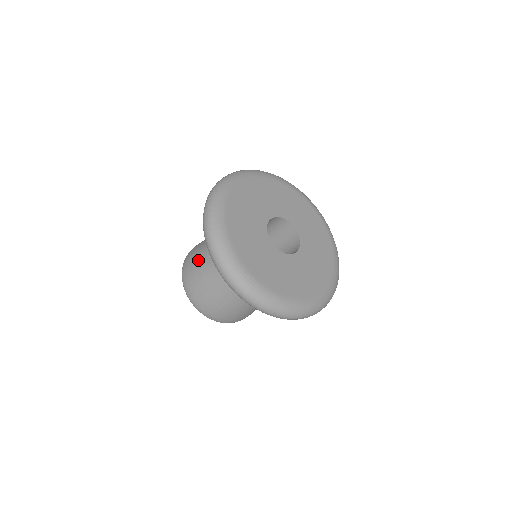
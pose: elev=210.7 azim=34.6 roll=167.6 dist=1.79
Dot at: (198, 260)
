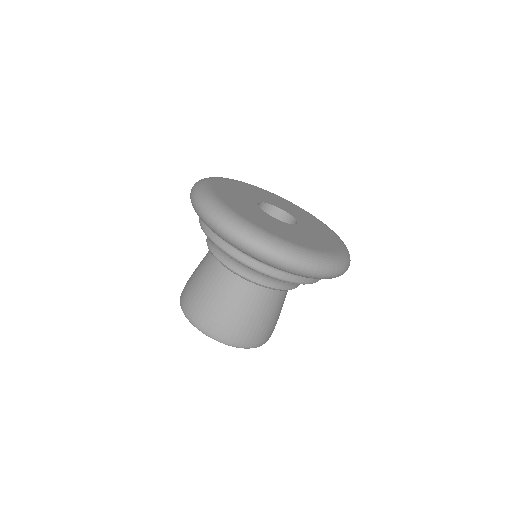
Dot at: occluded
